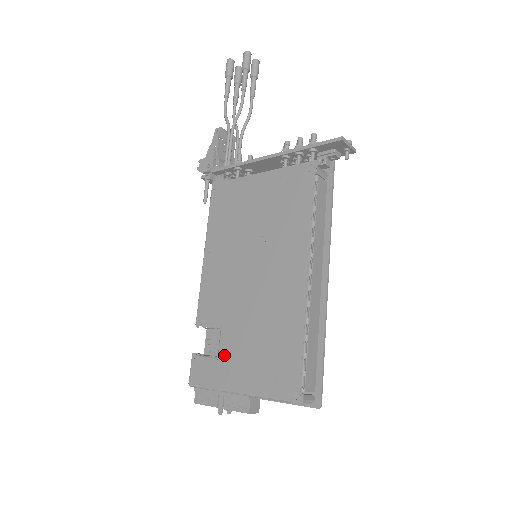
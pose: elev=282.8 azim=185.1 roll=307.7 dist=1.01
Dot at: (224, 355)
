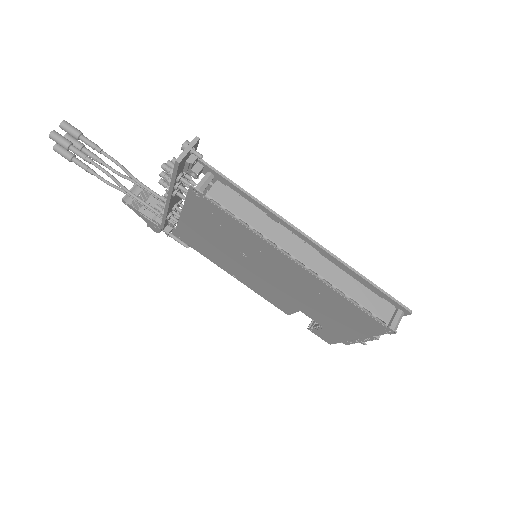
Dot at: (322, 324)
